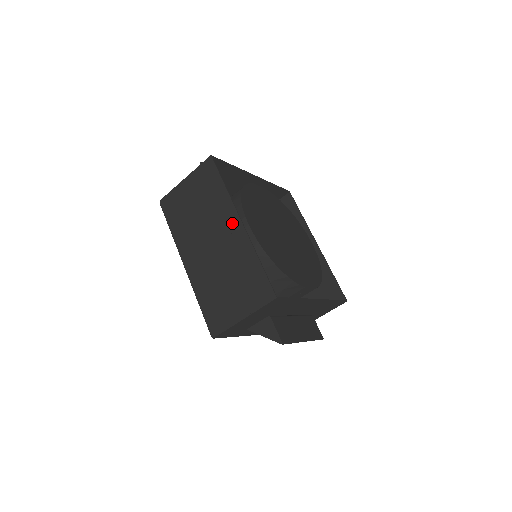
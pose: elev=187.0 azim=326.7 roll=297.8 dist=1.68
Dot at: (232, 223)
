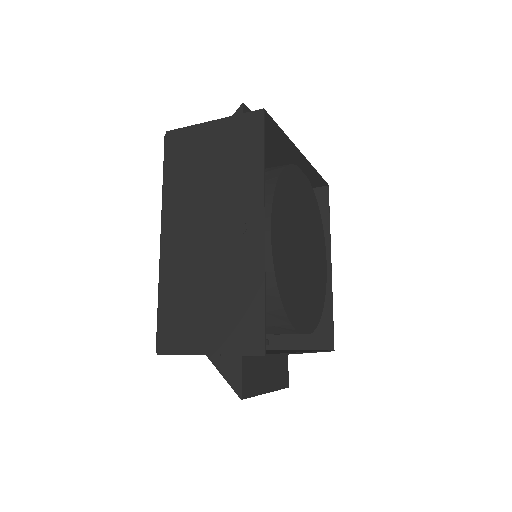
Dot at: (250, 220)
